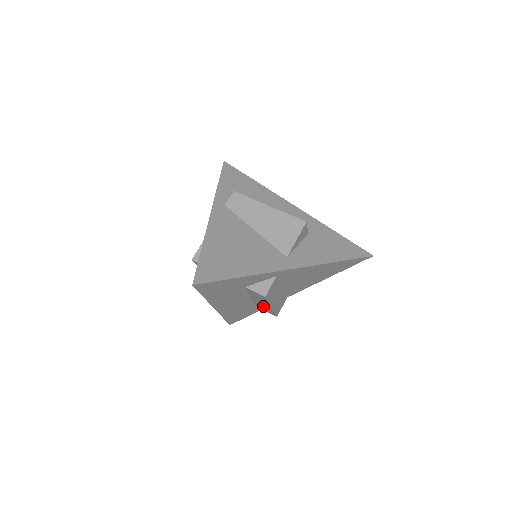
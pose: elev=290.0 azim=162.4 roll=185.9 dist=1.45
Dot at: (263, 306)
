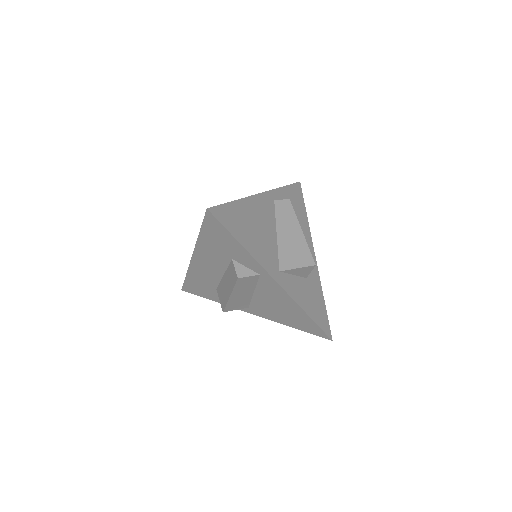
Dot at: (224, 292)
